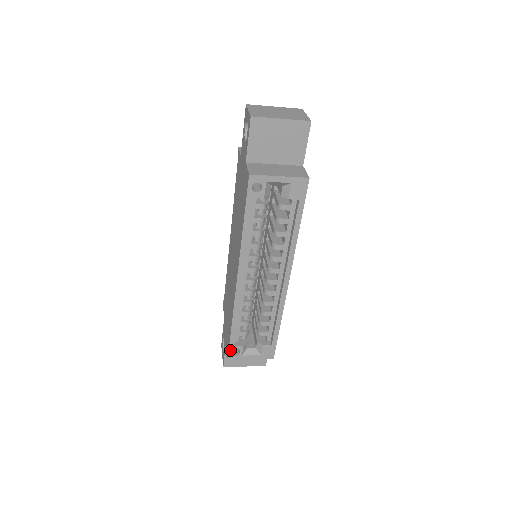
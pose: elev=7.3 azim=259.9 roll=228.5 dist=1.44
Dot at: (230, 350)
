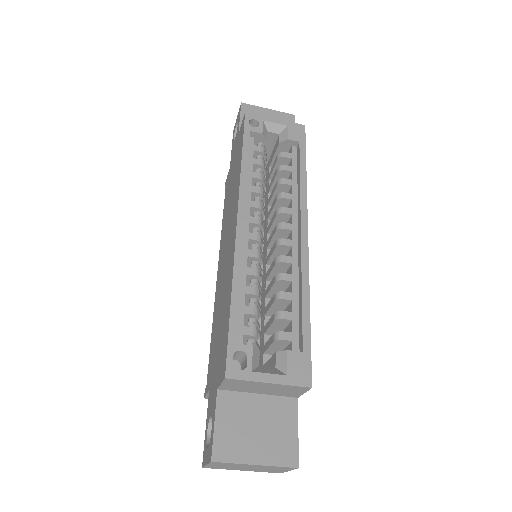
Dot at: (229, 354)
